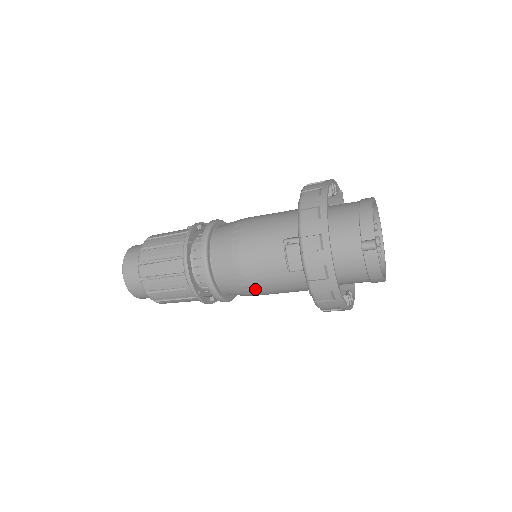
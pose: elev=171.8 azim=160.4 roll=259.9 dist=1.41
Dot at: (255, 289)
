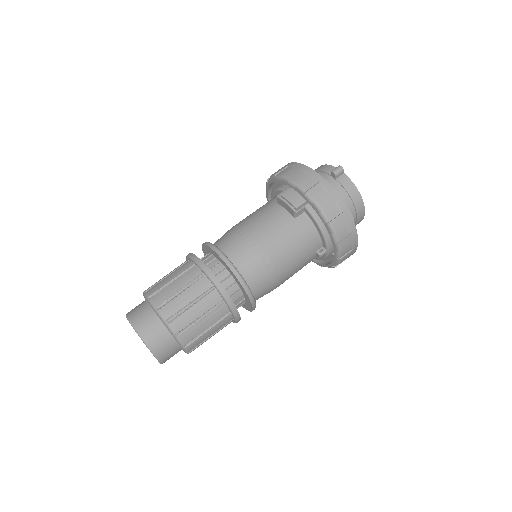
Dot at: (274, 258)
